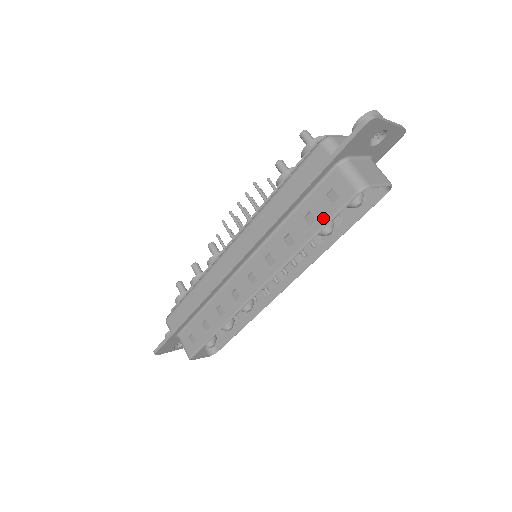
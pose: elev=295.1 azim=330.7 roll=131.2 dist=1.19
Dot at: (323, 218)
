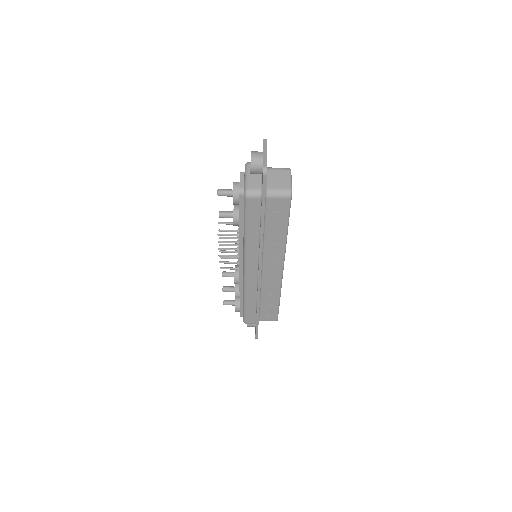
Dot at: (284, 221)
